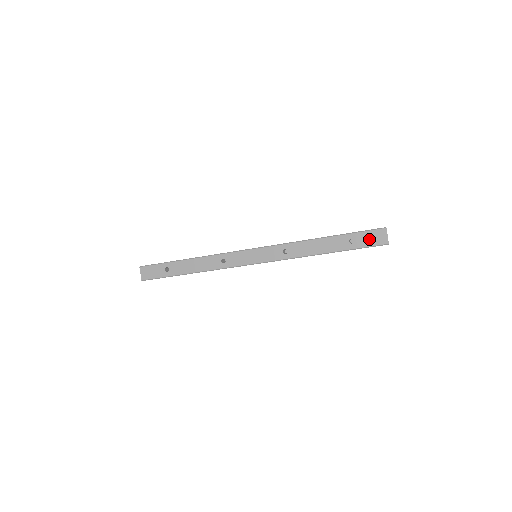
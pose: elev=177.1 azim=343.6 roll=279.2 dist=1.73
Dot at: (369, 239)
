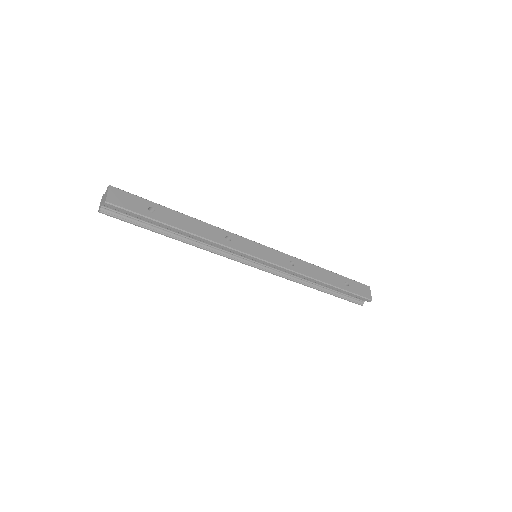
Dot at: (359, 289)
